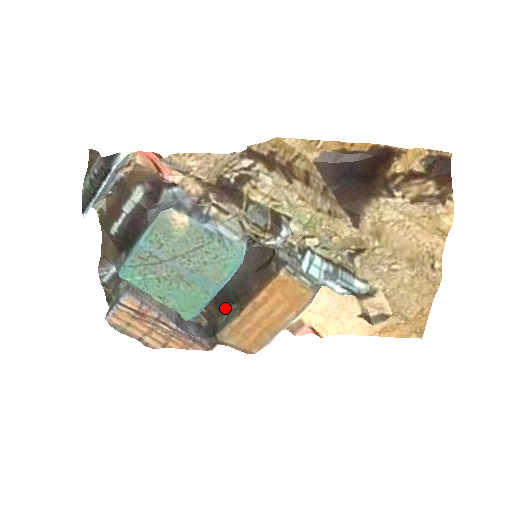
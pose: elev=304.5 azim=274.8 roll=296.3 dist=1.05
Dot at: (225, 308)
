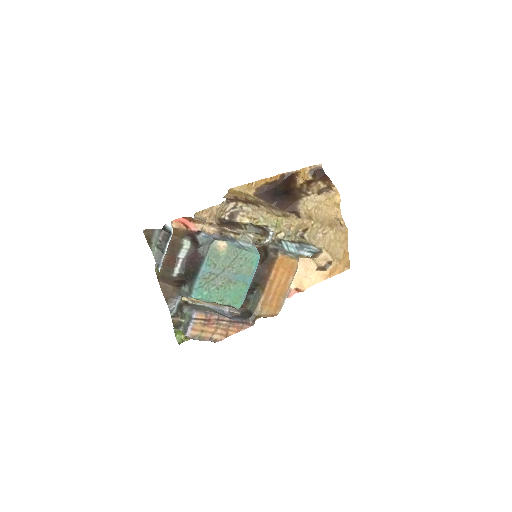
Dot at: (250, 296)
